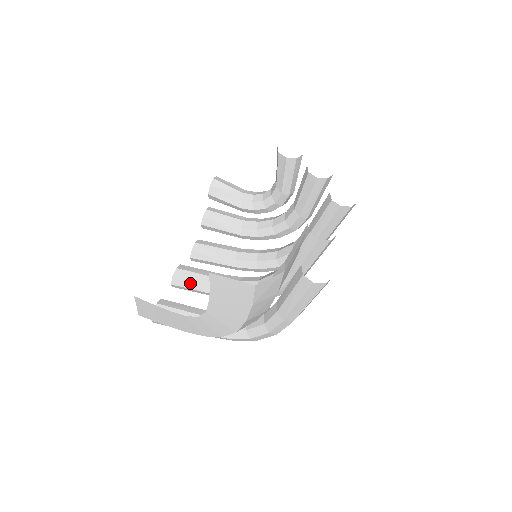
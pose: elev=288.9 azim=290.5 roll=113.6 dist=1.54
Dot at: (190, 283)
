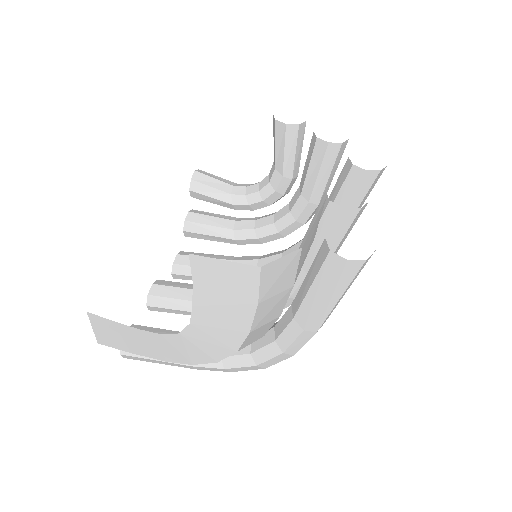
Dot at: (171, 301)
